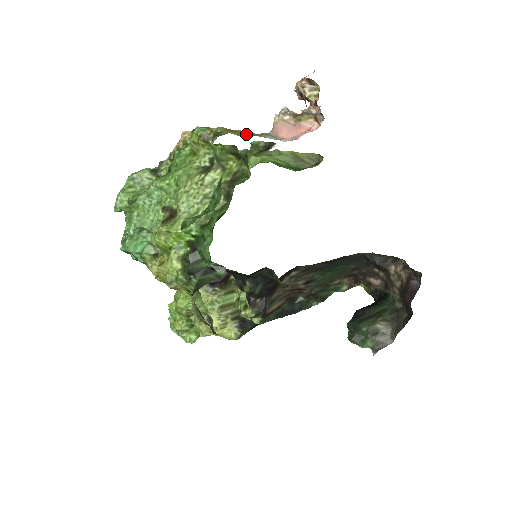
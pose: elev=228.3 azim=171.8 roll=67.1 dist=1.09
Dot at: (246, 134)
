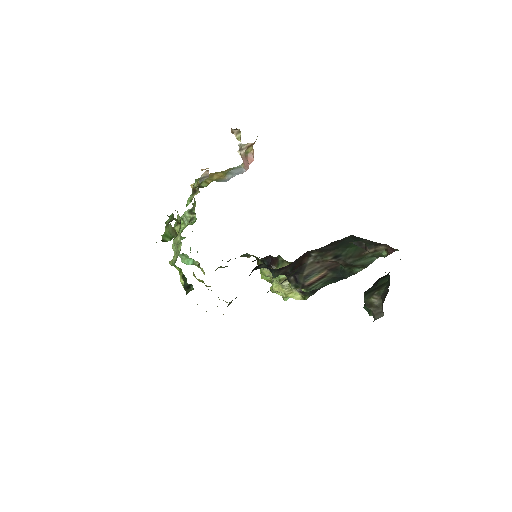
Dot at: occluded
